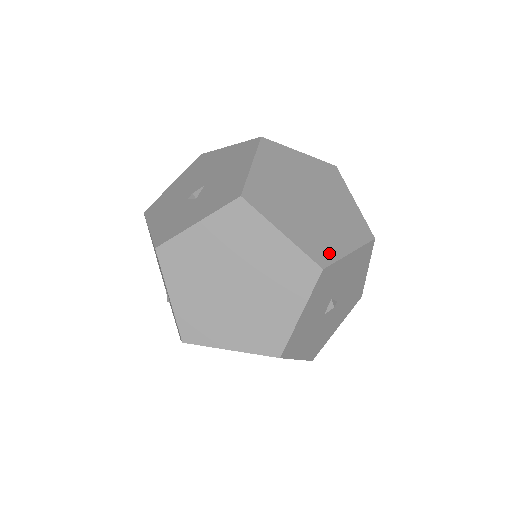
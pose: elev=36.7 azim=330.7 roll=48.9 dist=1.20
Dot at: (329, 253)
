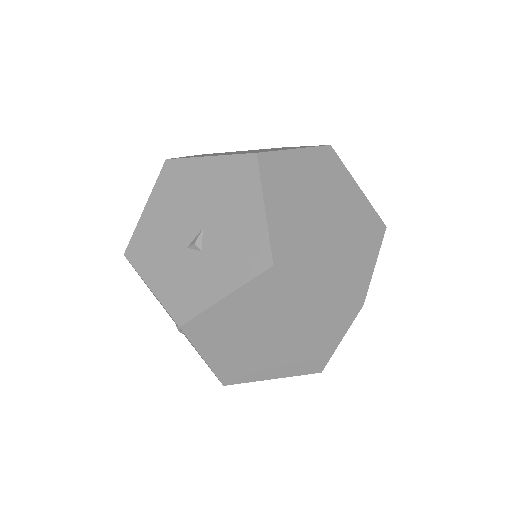
Dot at: (362, 279)
